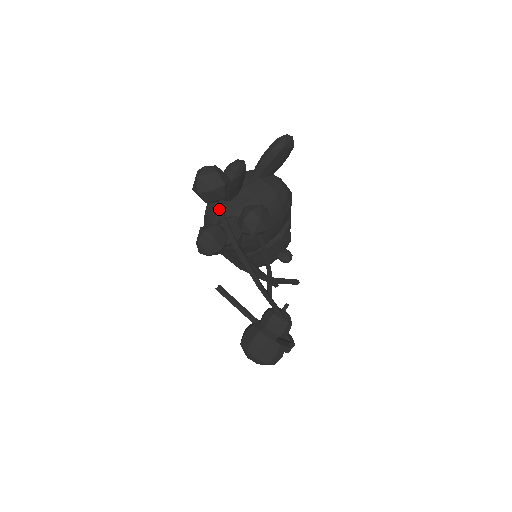
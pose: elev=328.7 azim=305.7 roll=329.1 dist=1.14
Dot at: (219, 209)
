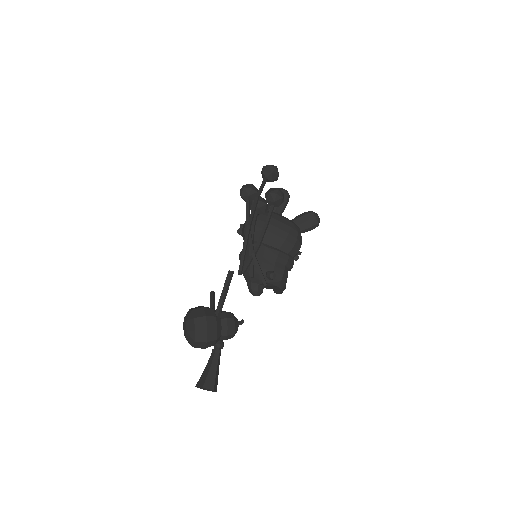
Dot at: (265, 180)
